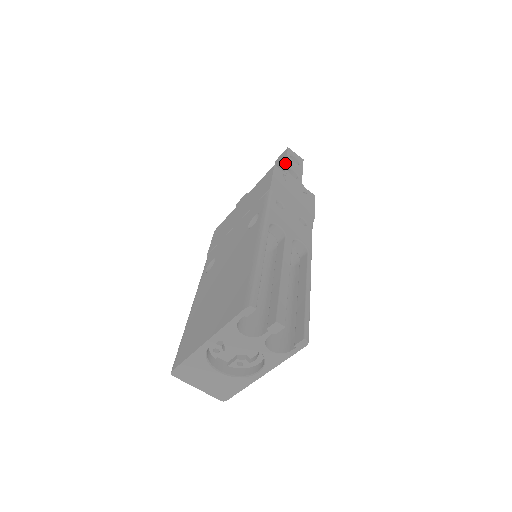
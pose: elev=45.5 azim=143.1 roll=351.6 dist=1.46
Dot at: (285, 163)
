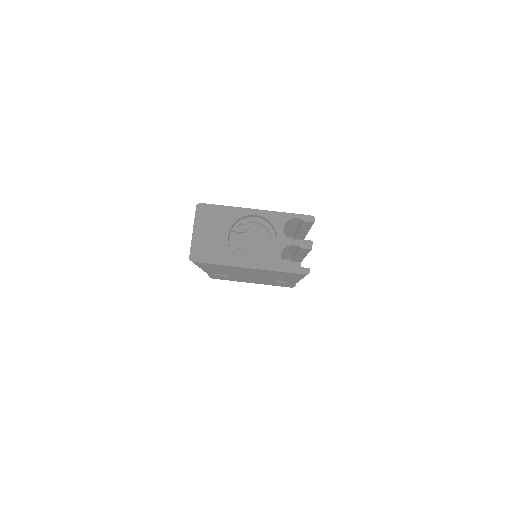
Dot at: occluded
